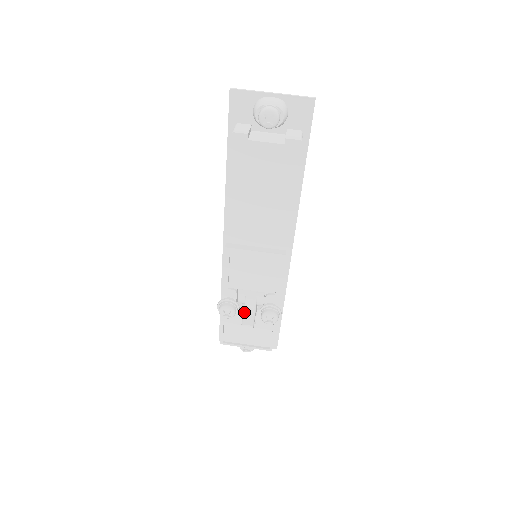
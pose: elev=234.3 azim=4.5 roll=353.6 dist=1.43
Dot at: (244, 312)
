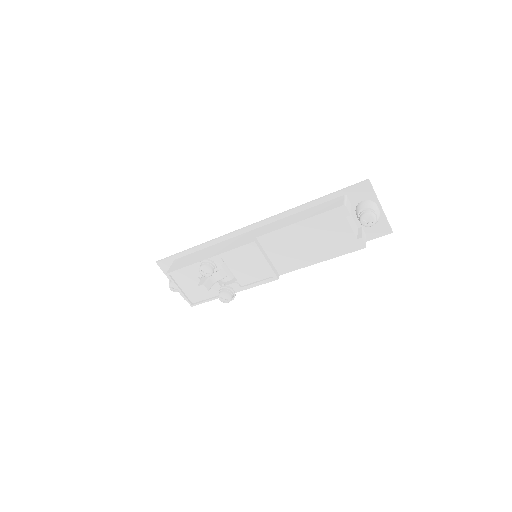
Dot at: (210, 277)
